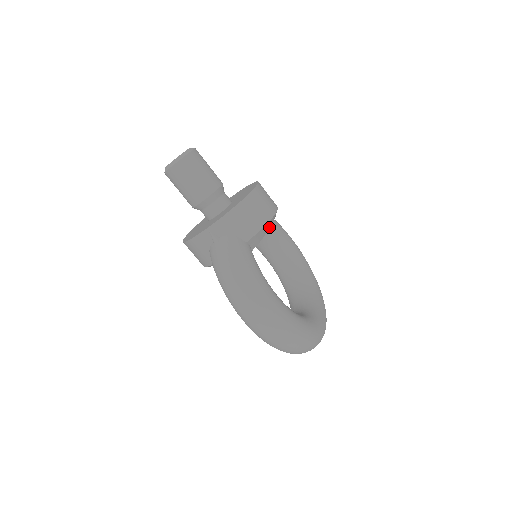
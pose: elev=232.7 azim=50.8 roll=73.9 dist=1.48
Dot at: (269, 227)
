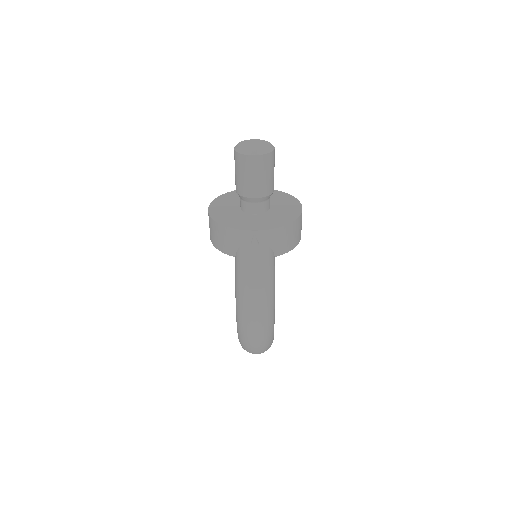
Dot at: occluded
